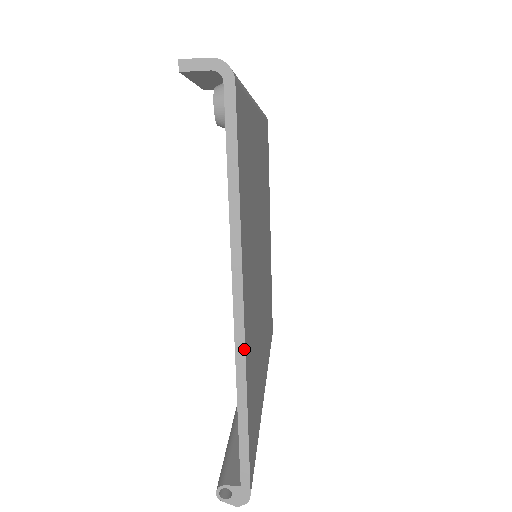
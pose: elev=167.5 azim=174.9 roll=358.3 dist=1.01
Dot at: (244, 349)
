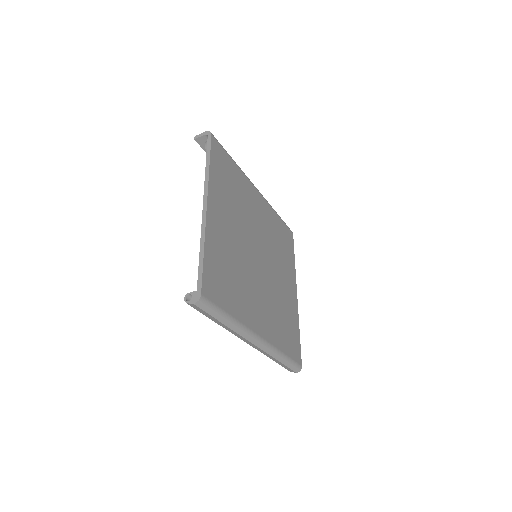
Dot at: (205, 221)
